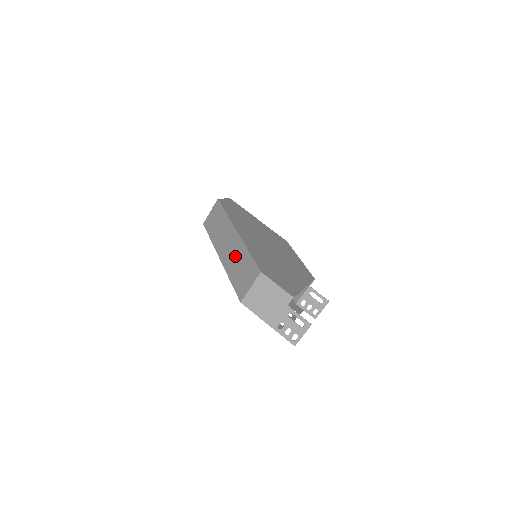
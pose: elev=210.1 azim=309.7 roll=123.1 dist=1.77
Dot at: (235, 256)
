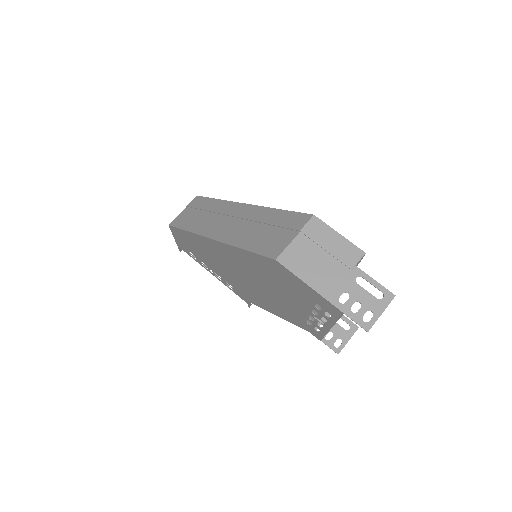
Dot at: (248, 224)
